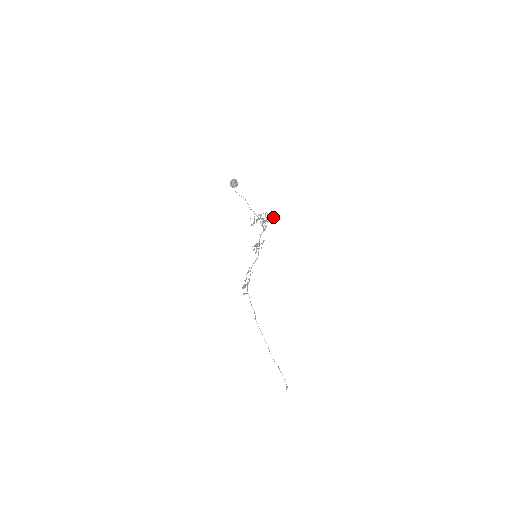
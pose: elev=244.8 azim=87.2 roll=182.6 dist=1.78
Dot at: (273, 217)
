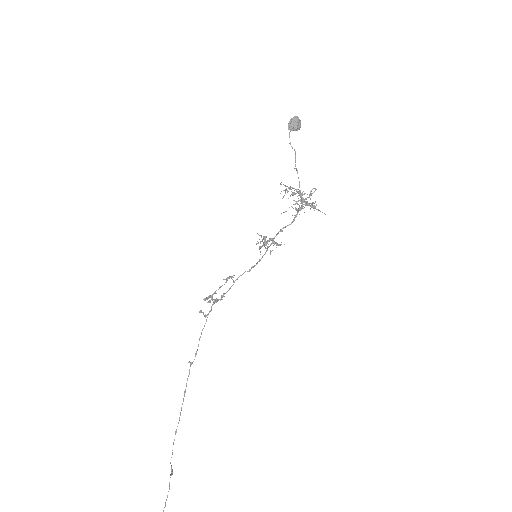
Dot at: occluded
